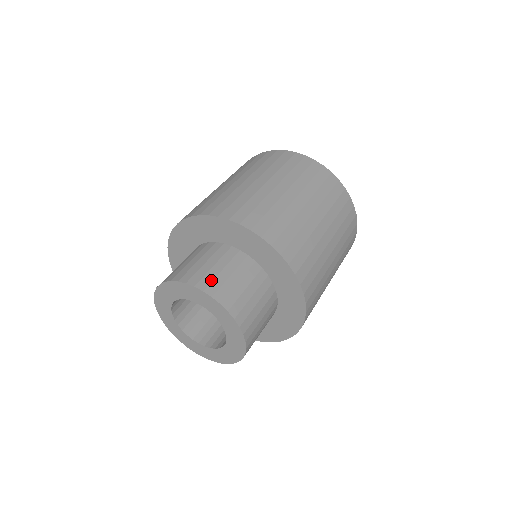
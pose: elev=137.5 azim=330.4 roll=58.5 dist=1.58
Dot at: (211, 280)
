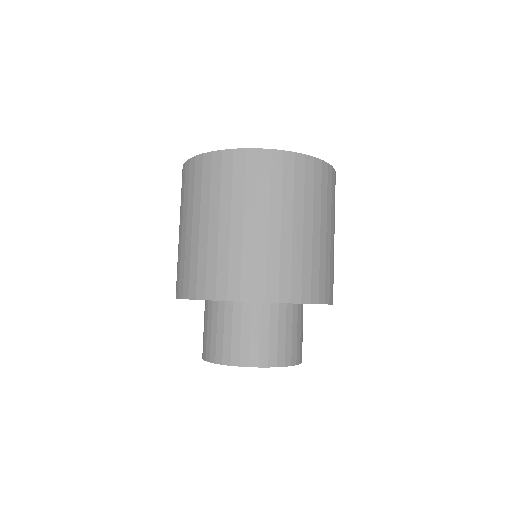
Dot at: (276, 352)
